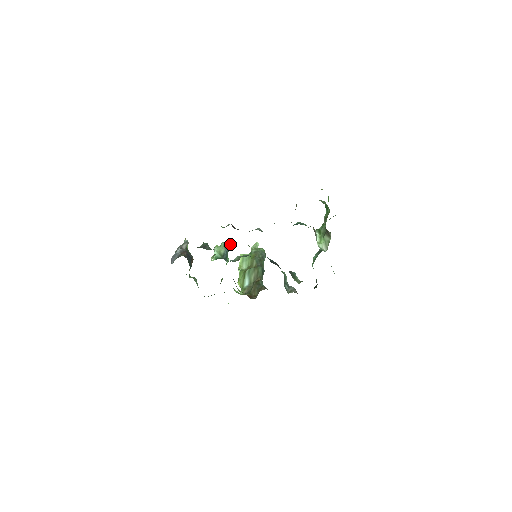
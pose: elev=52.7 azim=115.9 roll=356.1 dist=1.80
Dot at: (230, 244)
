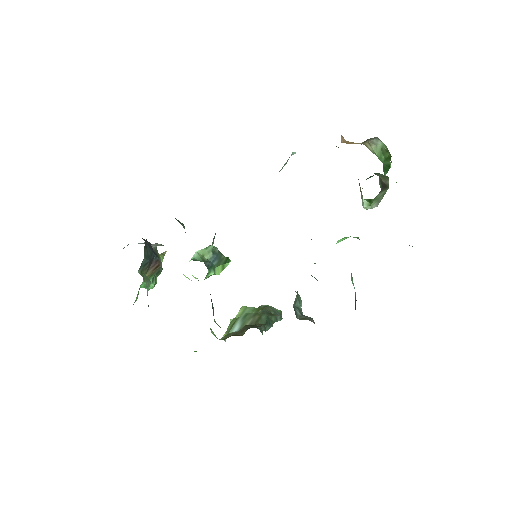
Dot at: (224, 258)
